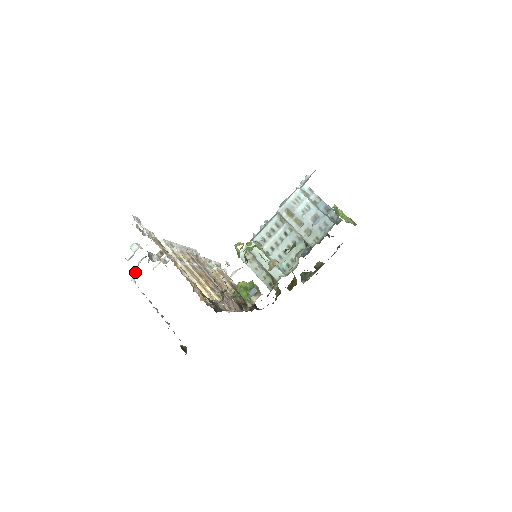
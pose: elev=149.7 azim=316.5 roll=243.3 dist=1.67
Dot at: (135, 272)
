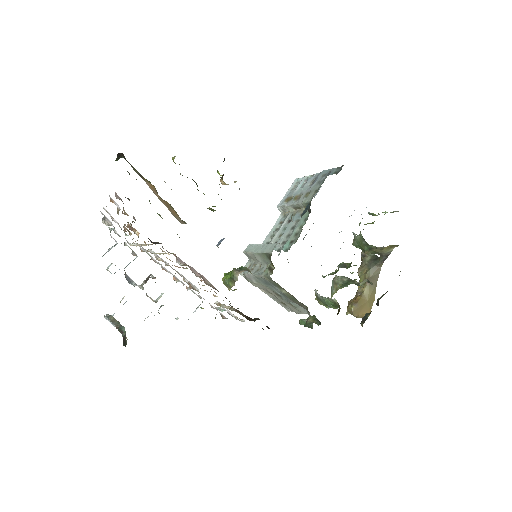
Dot at: occluded
